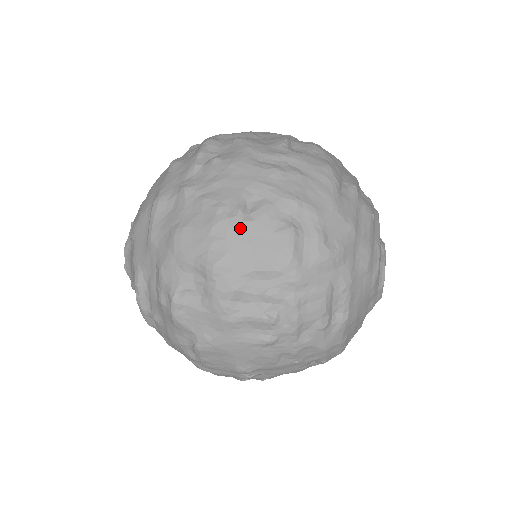
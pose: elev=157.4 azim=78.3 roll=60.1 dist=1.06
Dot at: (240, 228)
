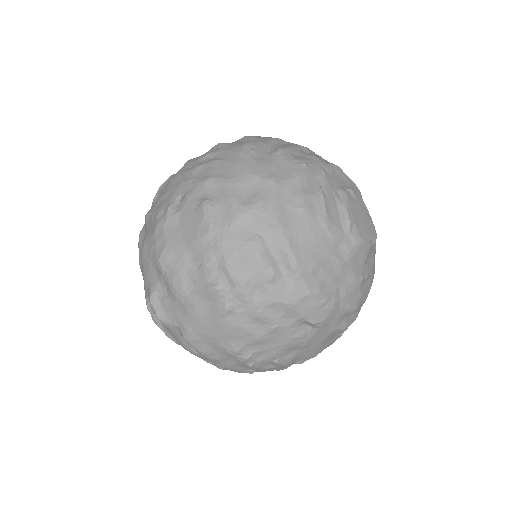
Dot at: (171, 221)
